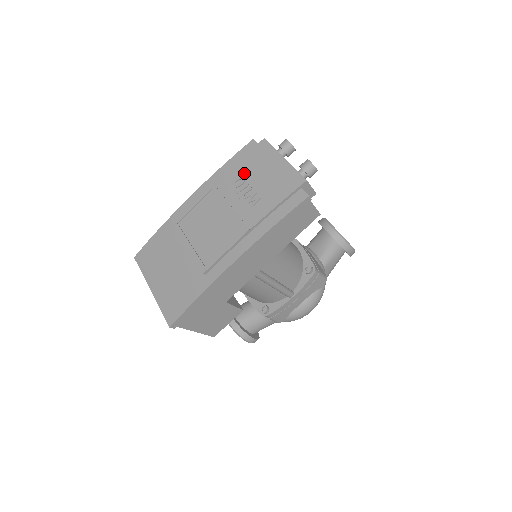
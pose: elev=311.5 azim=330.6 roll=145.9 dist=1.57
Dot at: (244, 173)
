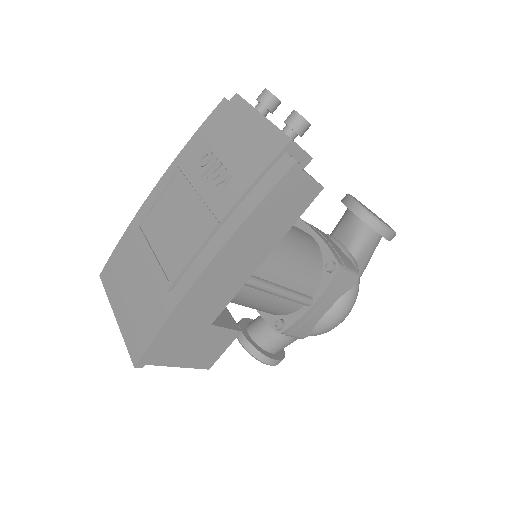
Dot at: (212, 145)
